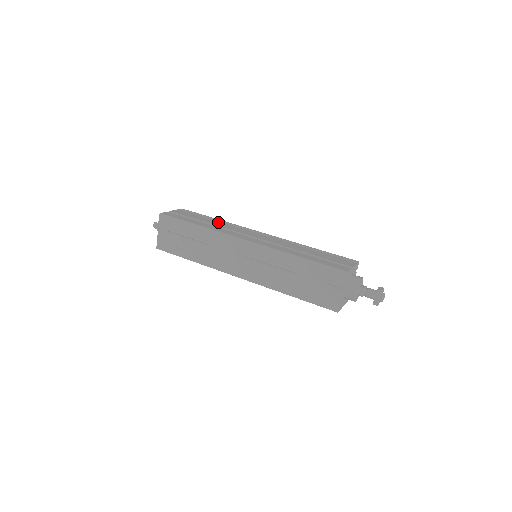
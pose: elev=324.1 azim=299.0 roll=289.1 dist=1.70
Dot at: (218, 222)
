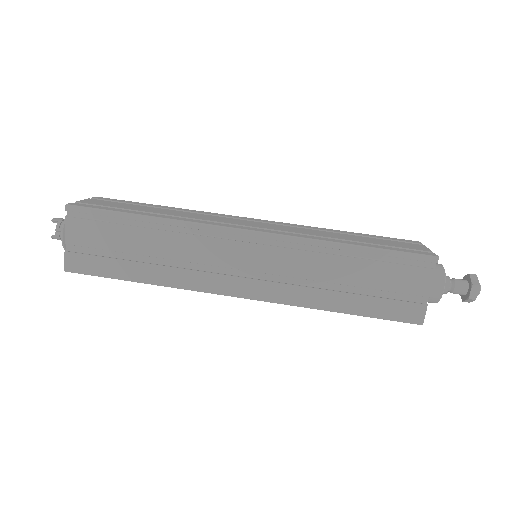
Dot at: (160, 238)
